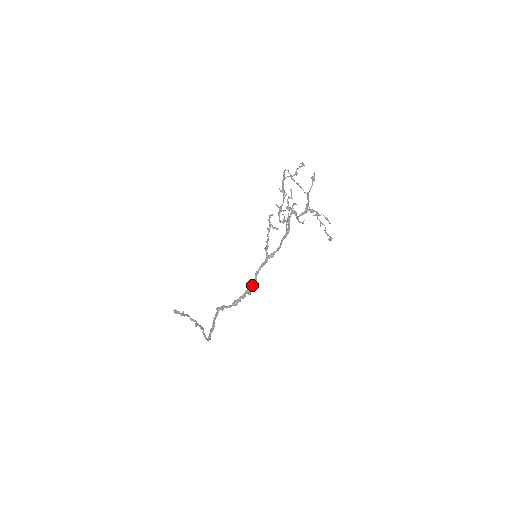
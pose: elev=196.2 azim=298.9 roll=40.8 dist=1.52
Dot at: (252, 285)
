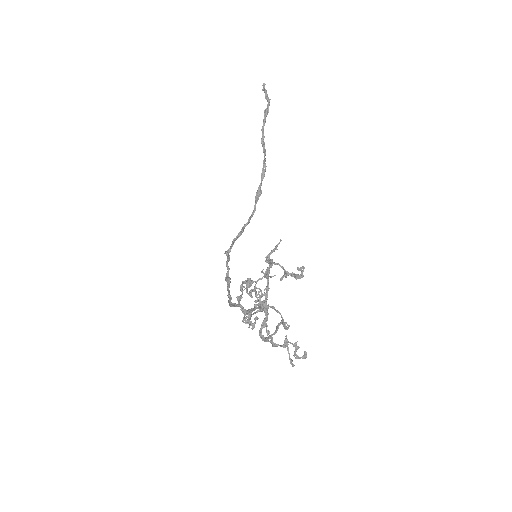
Dot at: occluded
